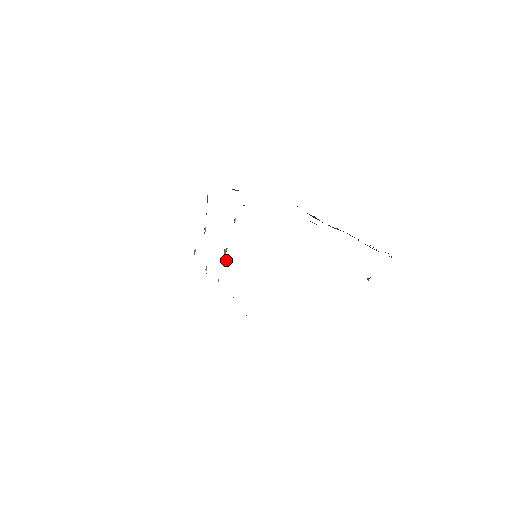
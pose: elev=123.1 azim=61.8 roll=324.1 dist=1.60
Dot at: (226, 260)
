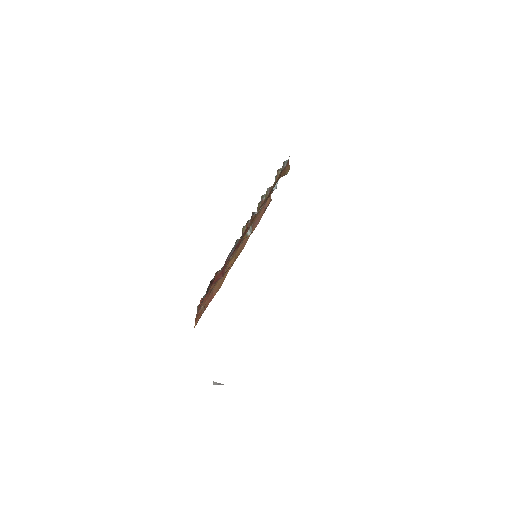
Dot at: (246, 234)
